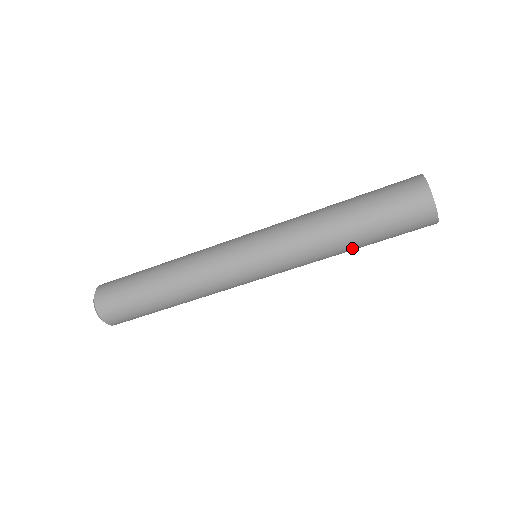
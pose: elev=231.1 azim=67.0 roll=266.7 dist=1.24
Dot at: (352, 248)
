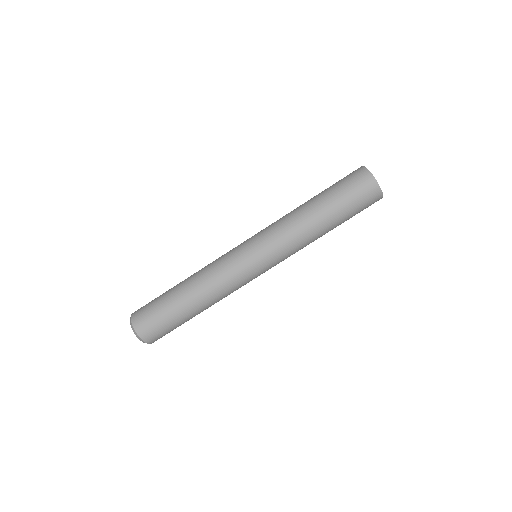
Dot at: (322, 219)
